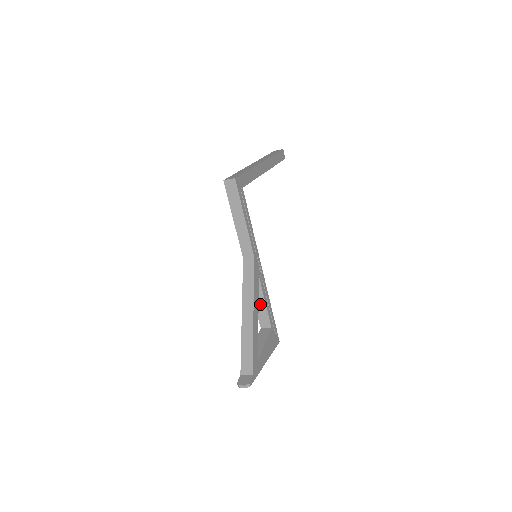
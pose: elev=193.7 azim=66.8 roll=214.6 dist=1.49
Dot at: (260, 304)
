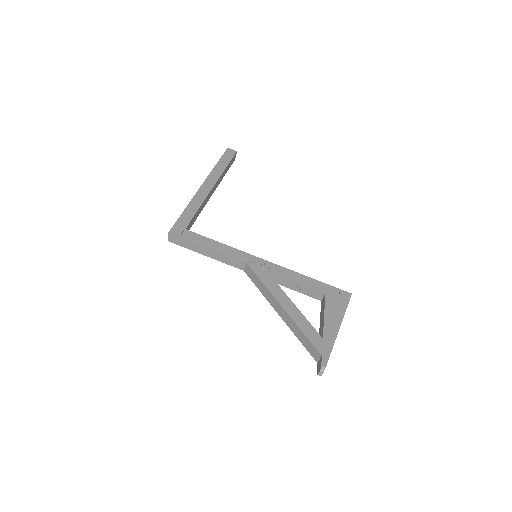
Dot at: (295, 286)
